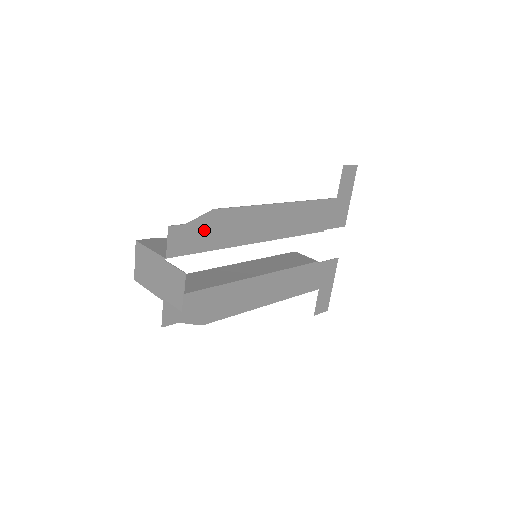
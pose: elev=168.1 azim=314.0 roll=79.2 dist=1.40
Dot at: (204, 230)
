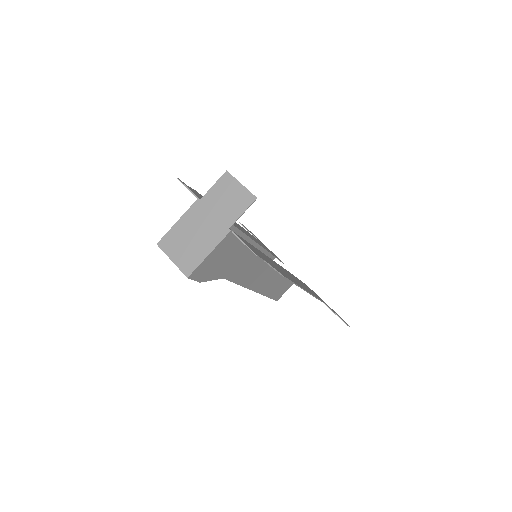
Dot at: occluded
